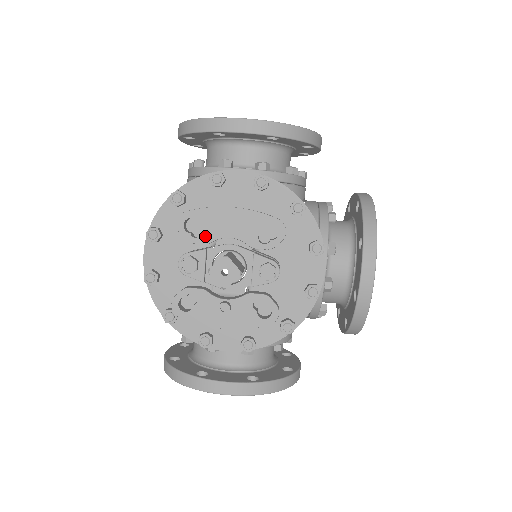
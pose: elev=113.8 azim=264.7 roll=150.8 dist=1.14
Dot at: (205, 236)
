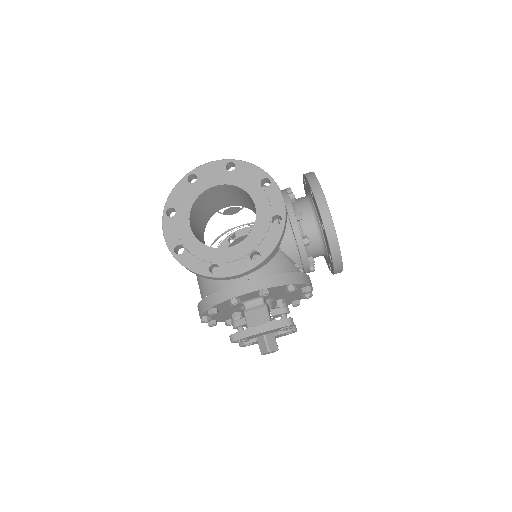
Dot at: (249, 339)
